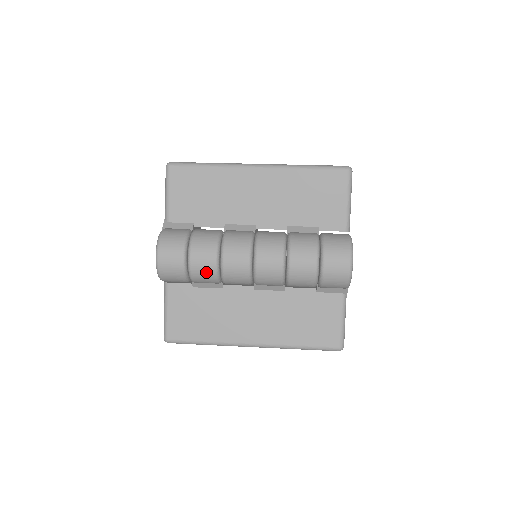
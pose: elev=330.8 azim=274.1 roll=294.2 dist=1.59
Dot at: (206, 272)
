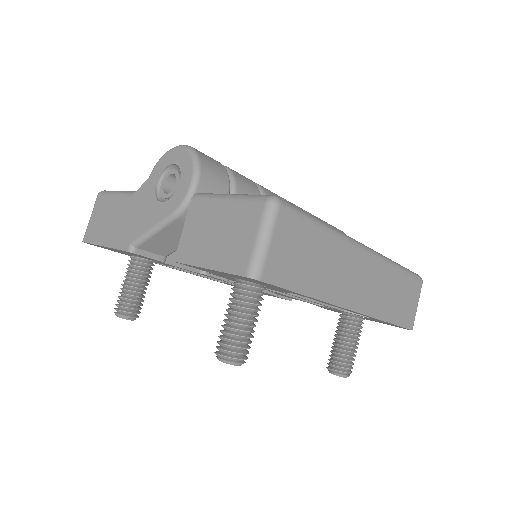
Dot at: (244, 177)
